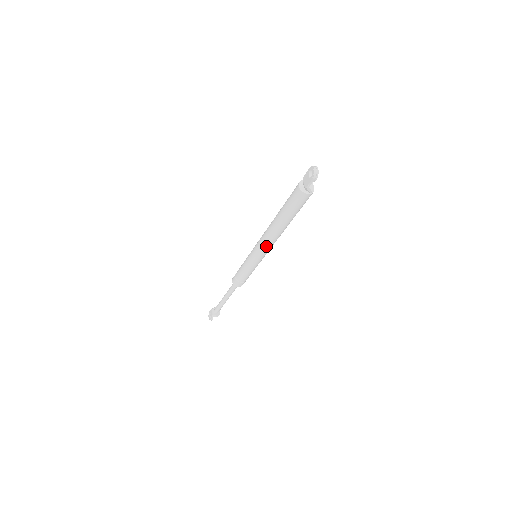
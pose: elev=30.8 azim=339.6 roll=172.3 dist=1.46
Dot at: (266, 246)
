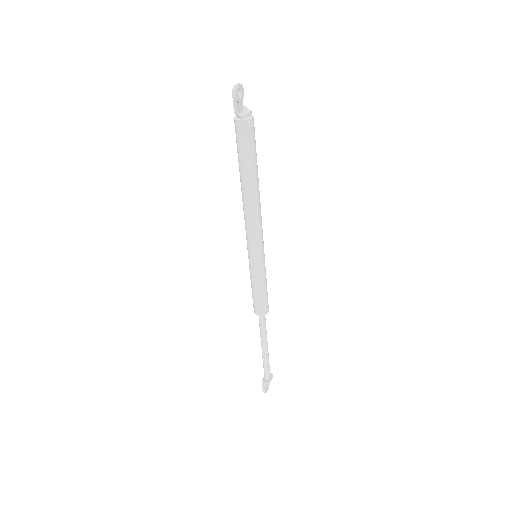
Dot at: (248, 227)
